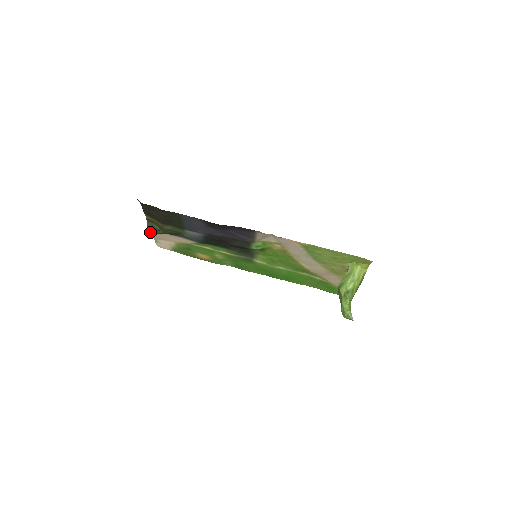
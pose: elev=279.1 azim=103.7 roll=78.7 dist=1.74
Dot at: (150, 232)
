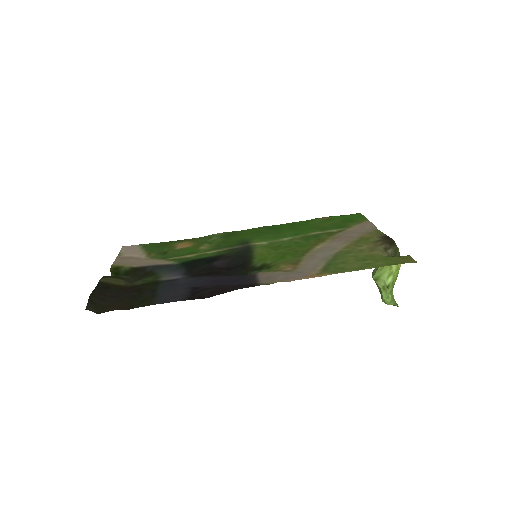
Dot at: occluded
